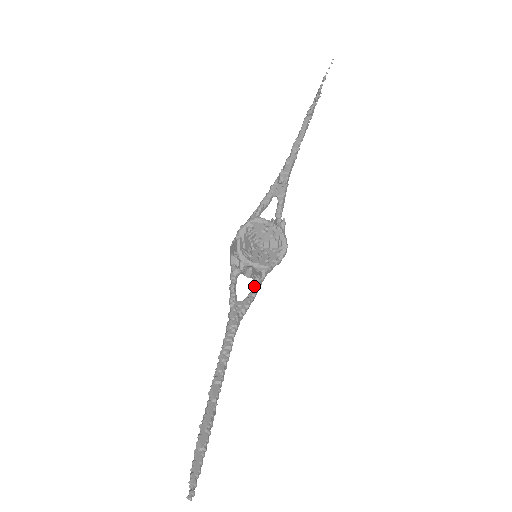
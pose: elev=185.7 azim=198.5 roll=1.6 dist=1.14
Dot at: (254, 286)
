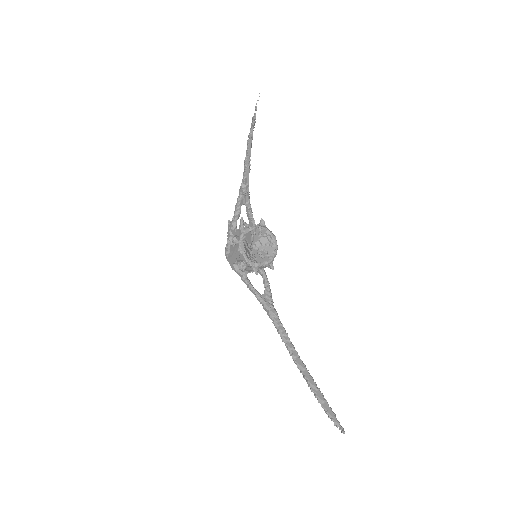
Dot at: (263, 277)
